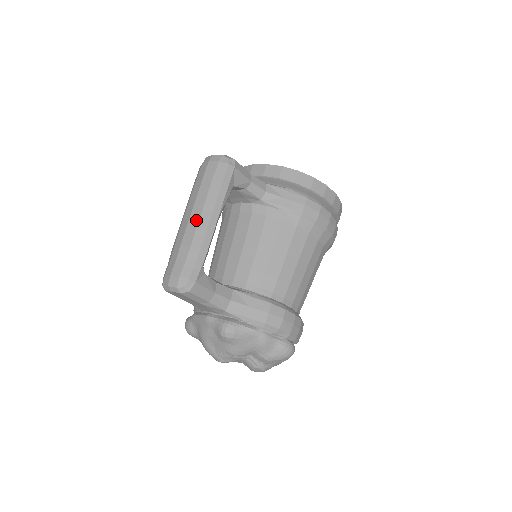
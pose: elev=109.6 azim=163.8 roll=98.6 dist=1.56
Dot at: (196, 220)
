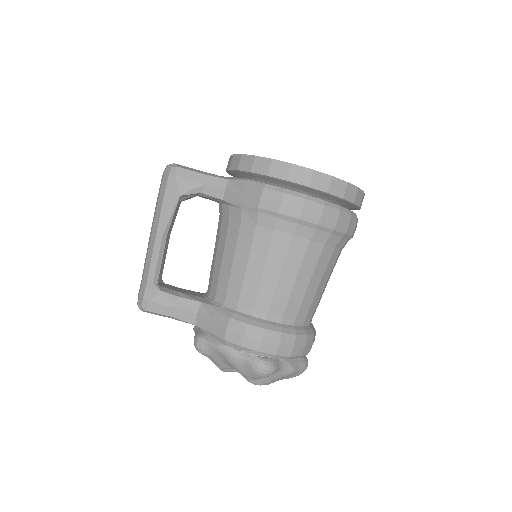
Dot at: (150, 239)
